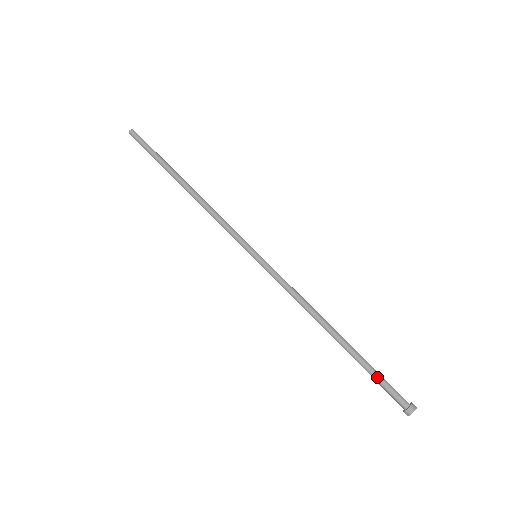
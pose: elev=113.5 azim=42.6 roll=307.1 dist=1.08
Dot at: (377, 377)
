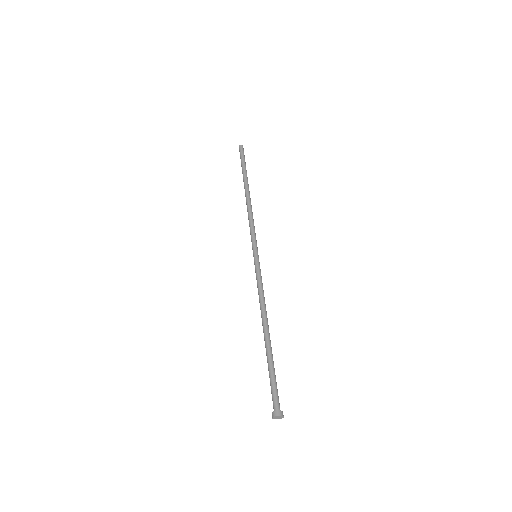
Dot at: (272, 377)
